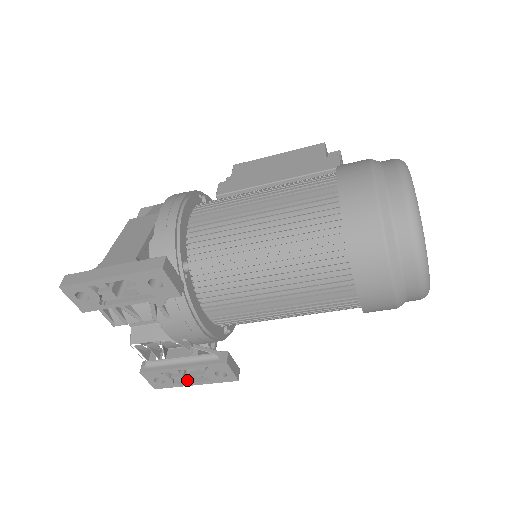
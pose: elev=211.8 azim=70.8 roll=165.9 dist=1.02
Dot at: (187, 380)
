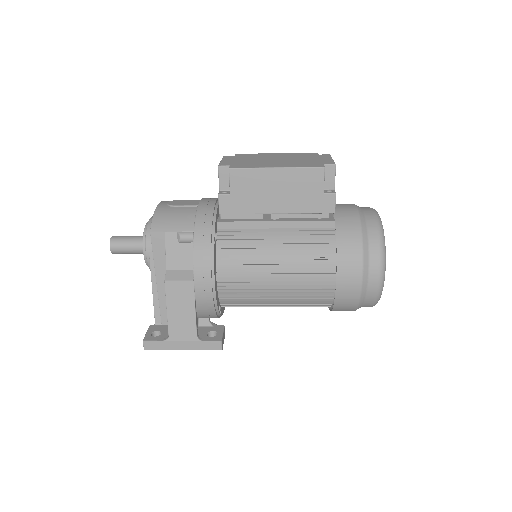
Dot at: occluded
